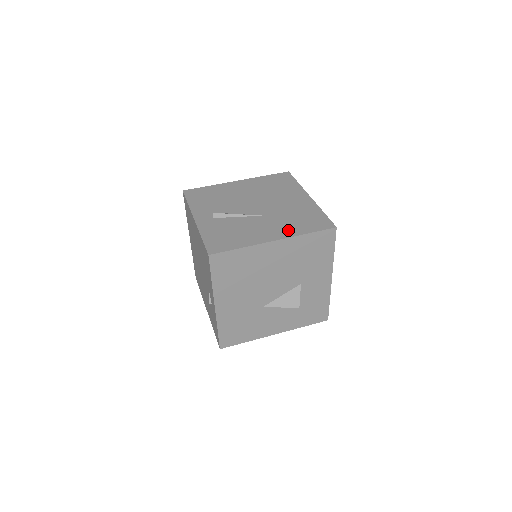
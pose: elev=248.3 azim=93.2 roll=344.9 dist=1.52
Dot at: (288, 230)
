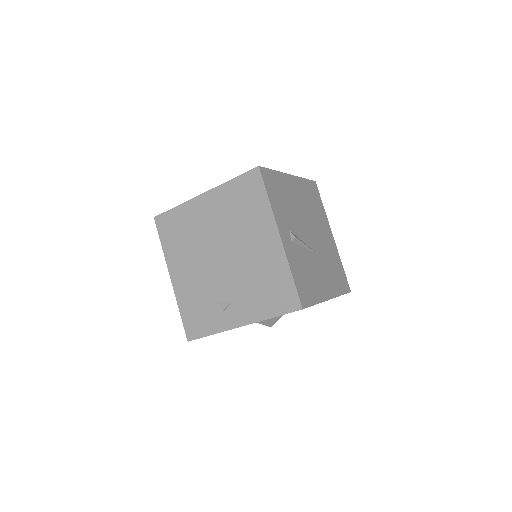
Dot at: (333, 286)
